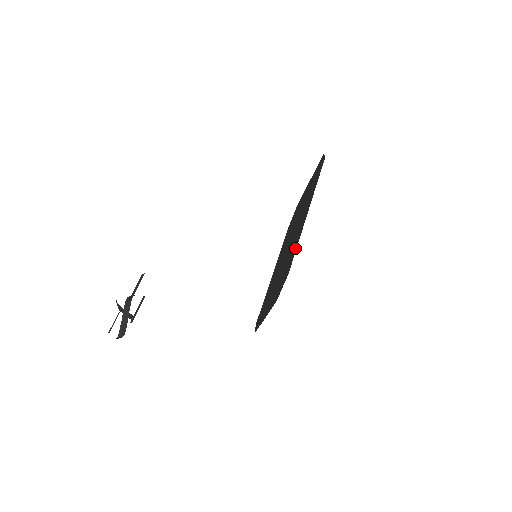
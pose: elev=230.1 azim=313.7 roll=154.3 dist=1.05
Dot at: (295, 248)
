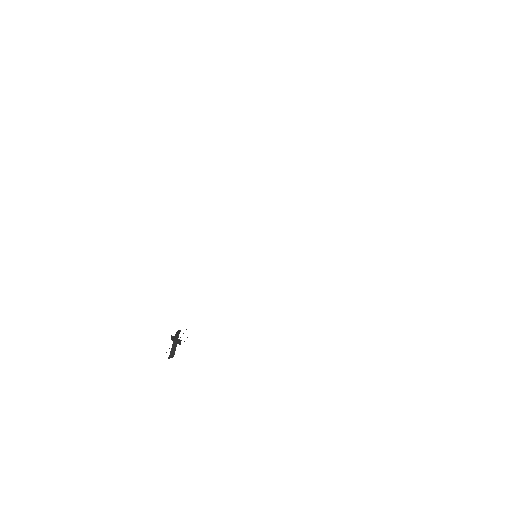
Dot at: occluded
